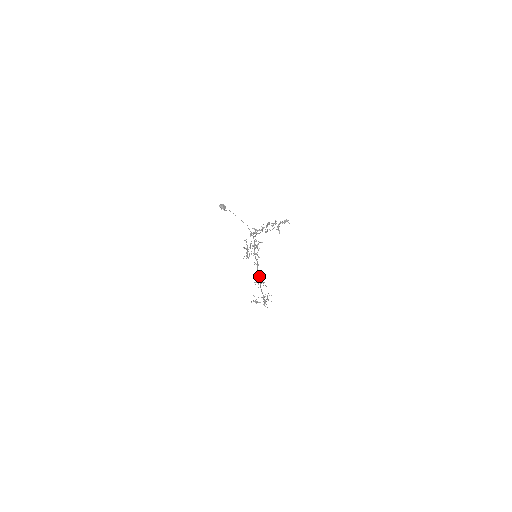
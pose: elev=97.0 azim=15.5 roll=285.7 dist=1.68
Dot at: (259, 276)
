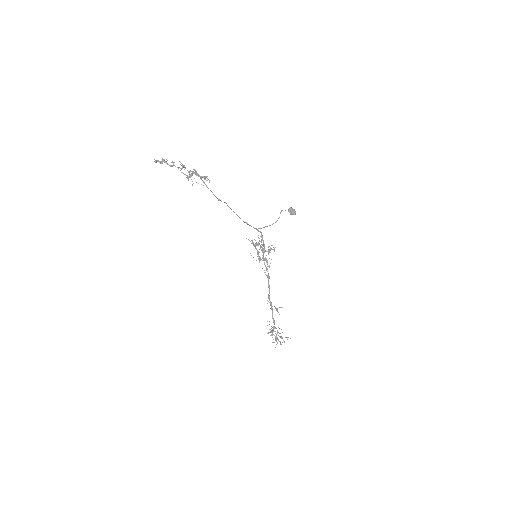
Dot at: (269, 293)
